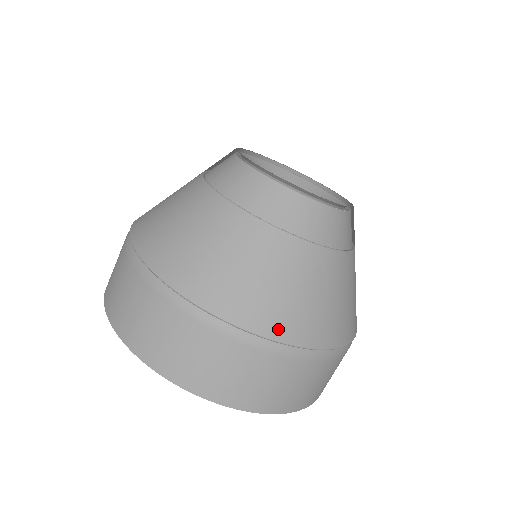
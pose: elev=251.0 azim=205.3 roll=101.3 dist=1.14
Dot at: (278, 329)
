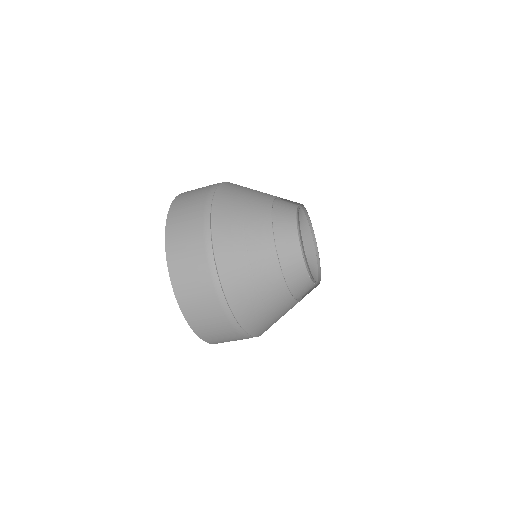
Dot at: (233, 297)
